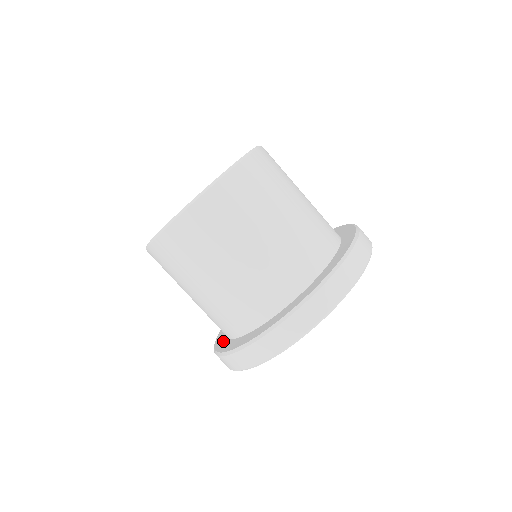
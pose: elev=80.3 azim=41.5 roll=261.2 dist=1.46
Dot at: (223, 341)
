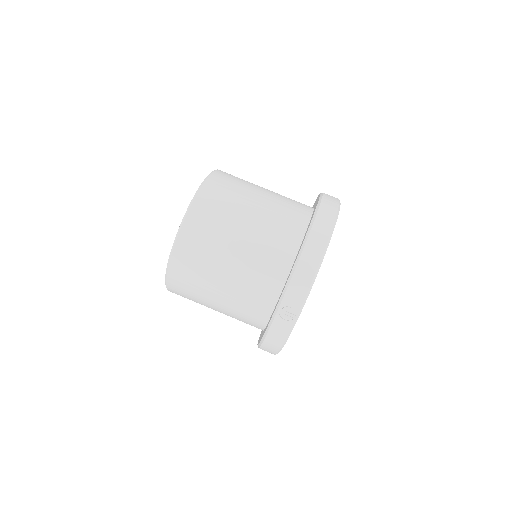
Dot at: (281, 293)
